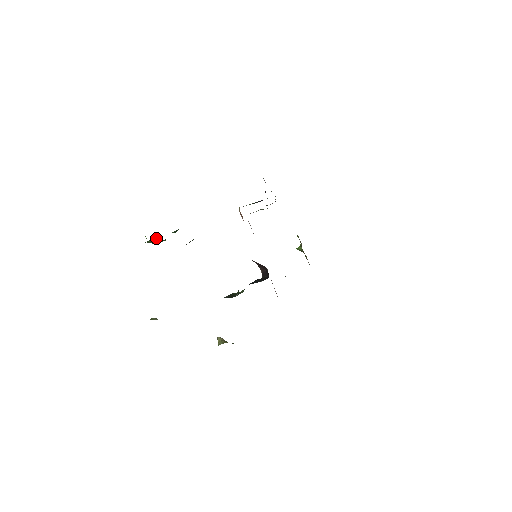
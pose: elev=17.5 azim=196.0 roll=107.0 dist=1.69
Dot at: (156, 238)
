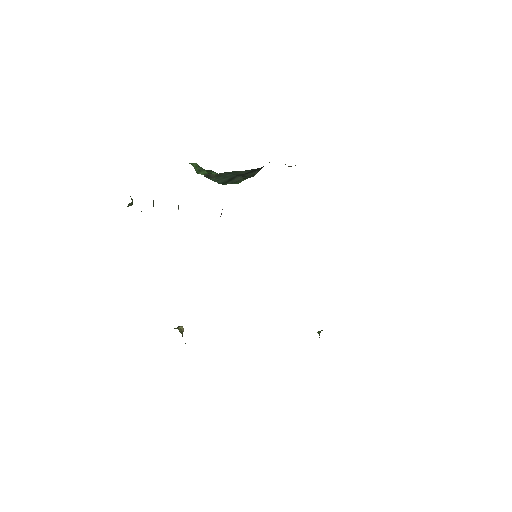
Dot at: occluded
